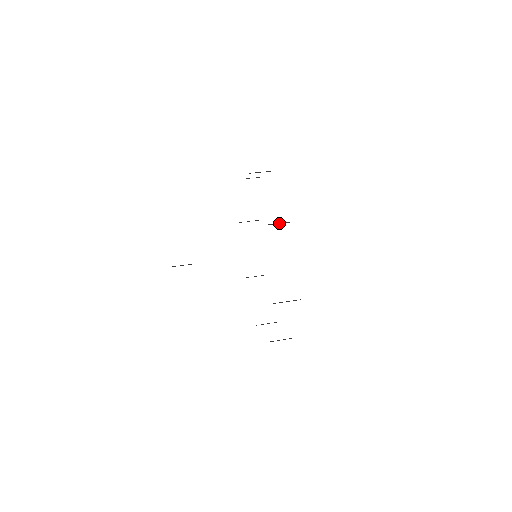
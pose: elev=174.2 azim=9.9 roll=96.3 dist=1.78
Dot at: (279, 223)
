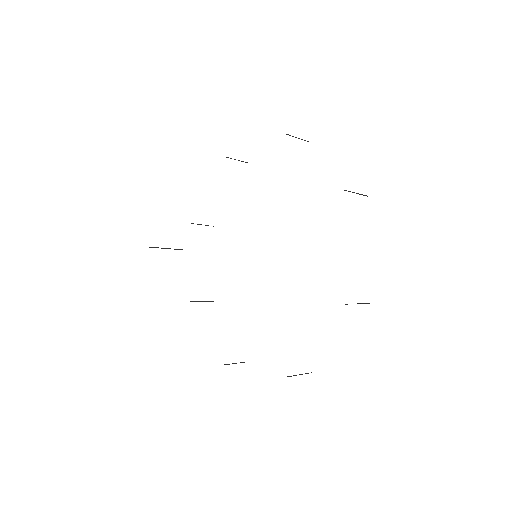
Dot at: occluded
